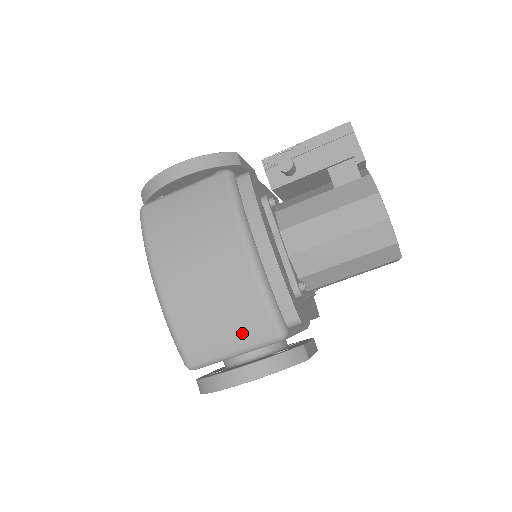
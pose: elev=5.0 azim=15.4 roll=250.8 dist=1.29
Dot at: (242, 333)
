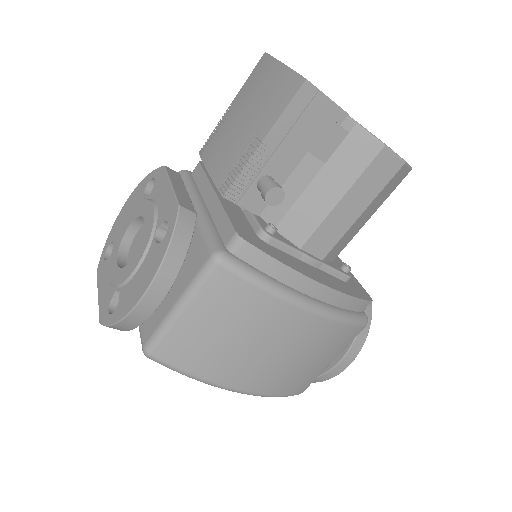
Dot at: (336, 350)
